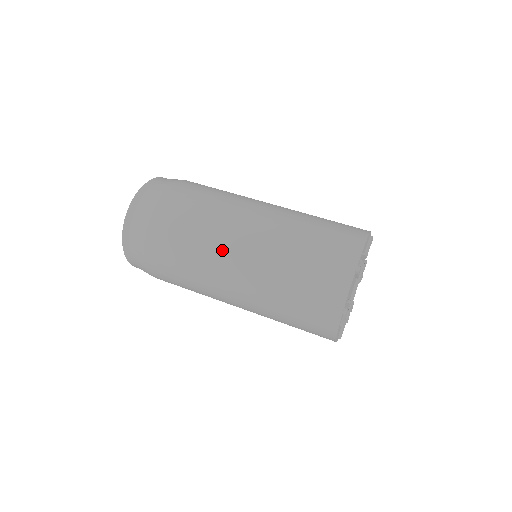
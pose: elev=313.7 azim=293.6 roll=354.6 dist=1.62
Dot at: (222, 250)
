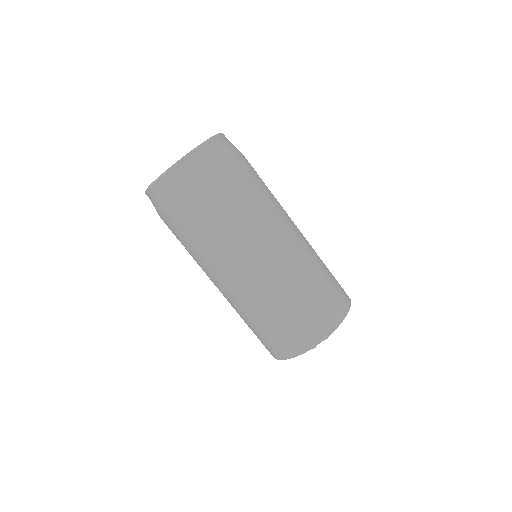
Dot at: occluded
